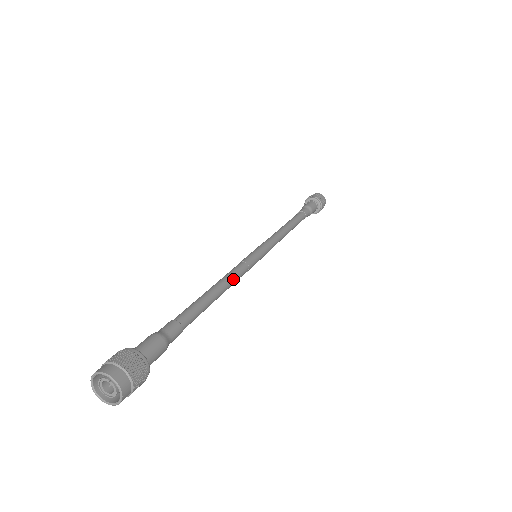
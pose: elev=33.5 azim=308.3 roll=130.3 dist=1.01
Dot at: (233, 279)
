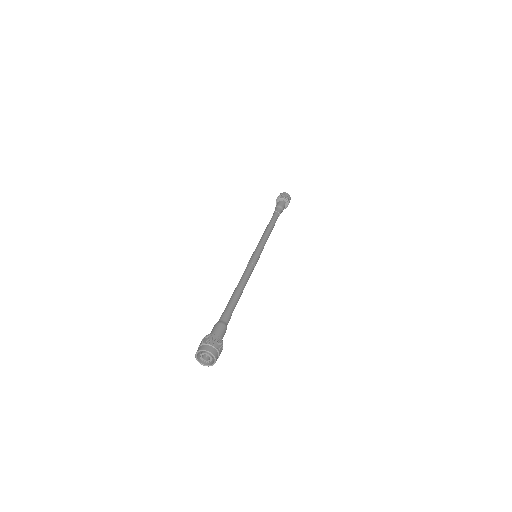
Dot at: (246, 276)
